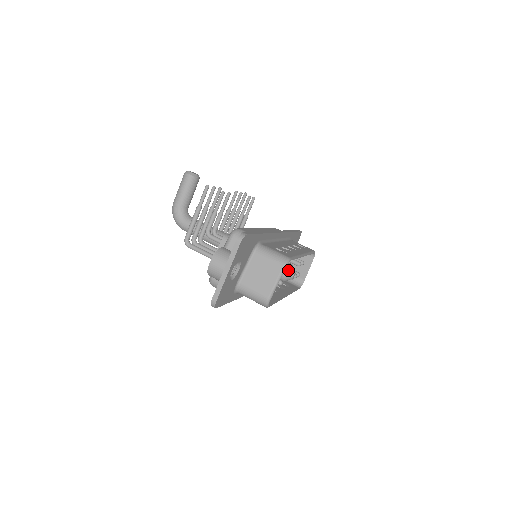
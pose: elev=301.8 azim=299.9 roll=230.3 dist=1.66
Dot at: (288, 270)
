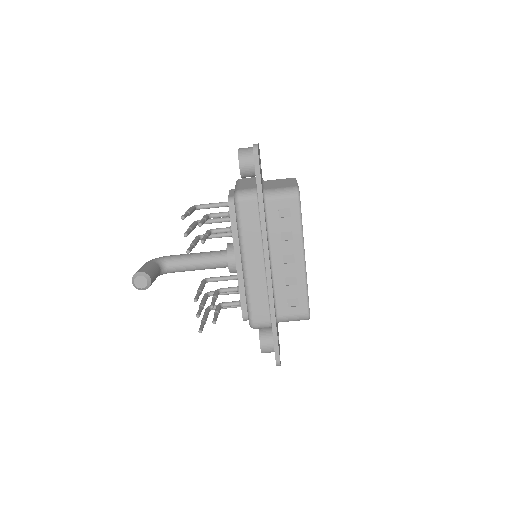
Dot at: occluded
